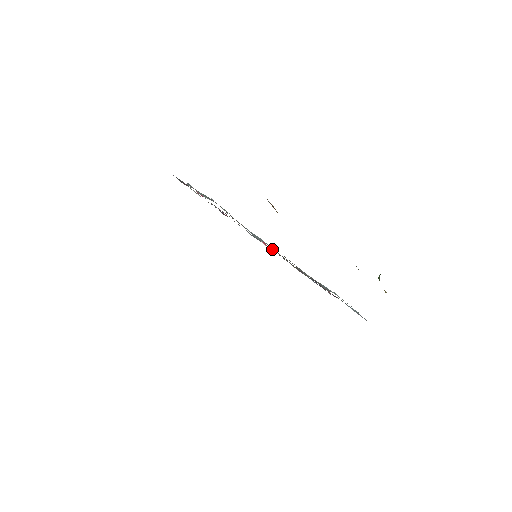
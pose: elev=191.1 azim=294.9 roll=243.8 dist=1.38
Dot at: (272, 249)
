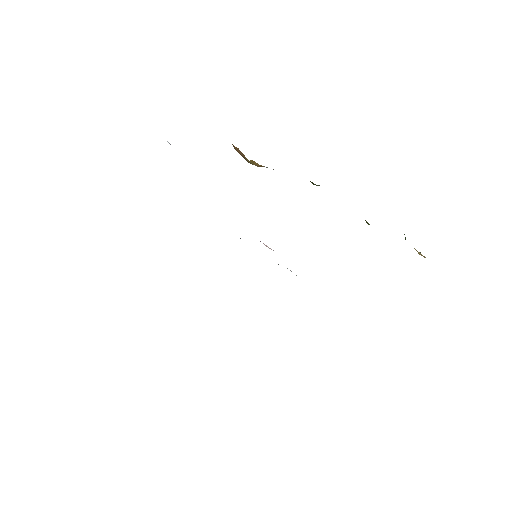
Dot at: occluded
